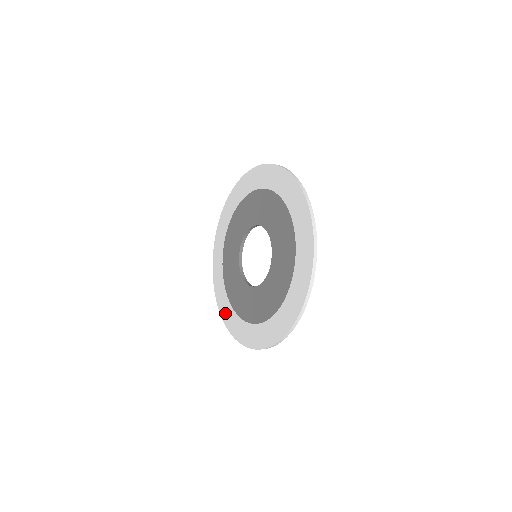
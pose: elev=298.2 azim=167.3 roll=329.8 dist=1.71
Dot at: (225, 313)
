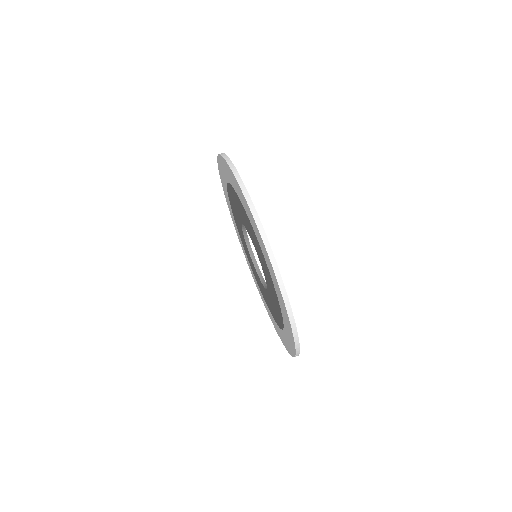
Dot at: occluded
